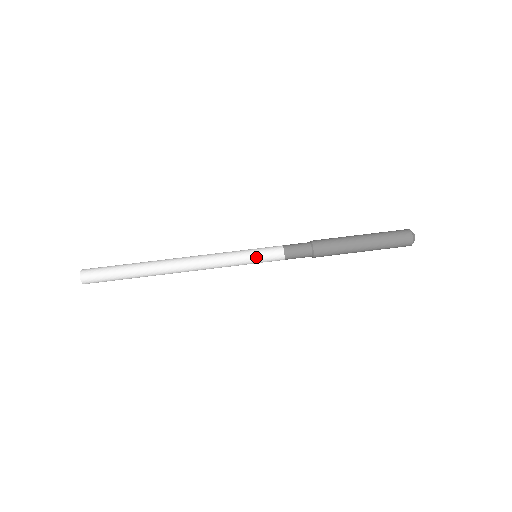
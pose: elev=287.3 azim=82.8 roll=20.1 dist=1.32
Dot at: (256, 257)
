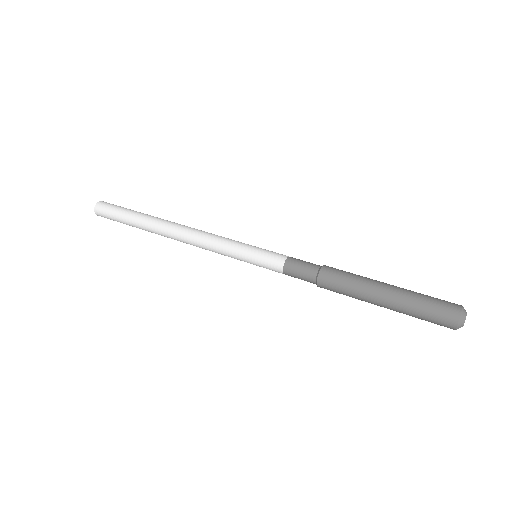
Dot at: (257, 248)
